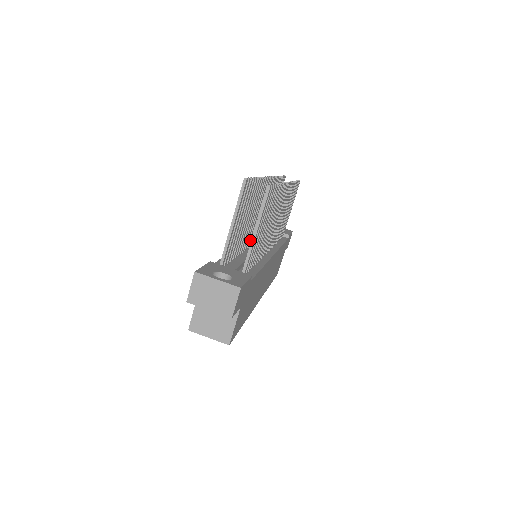
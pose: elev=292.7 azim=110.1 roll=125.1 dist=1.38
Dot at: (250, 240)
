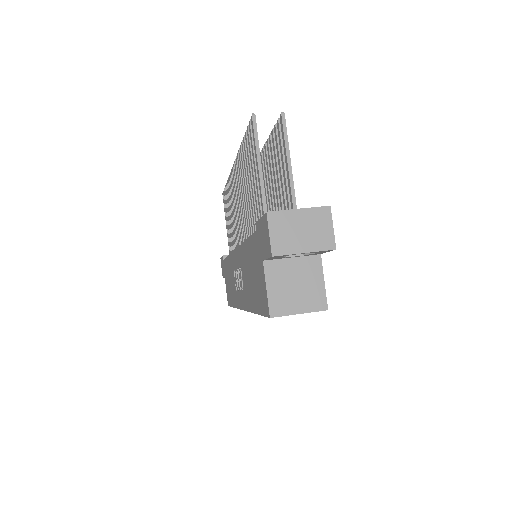
Dot at: occluded
